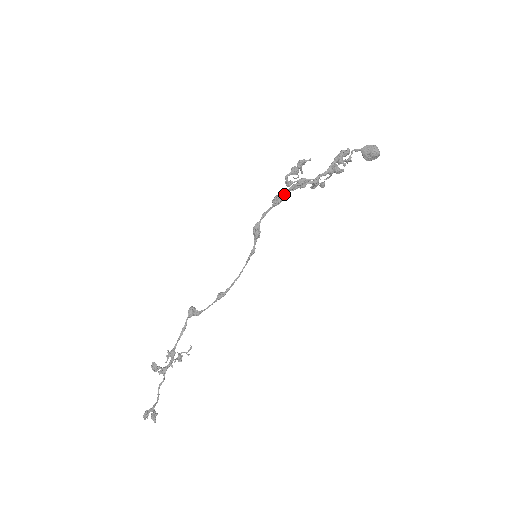
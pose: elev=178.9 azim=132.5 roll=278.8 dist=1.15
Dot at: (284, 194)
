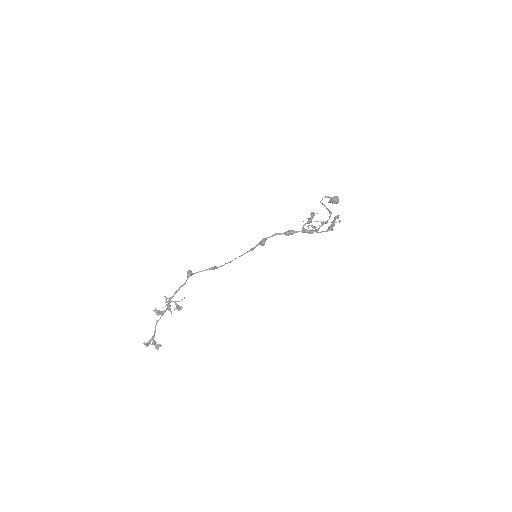
Dot at: (297, 232)
